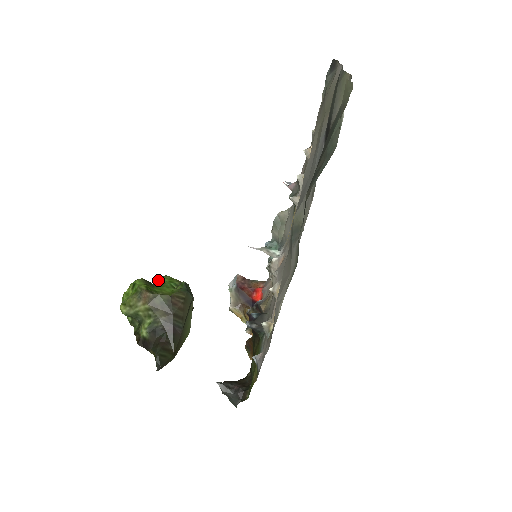
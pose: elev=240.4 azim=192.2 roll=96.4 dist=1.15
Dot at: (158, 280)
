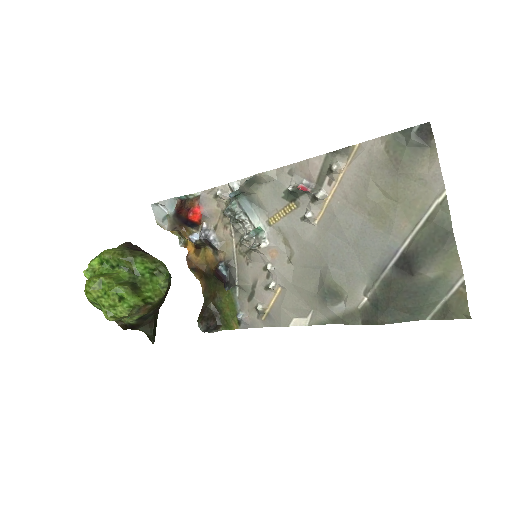
Dot at: (121, 261)
